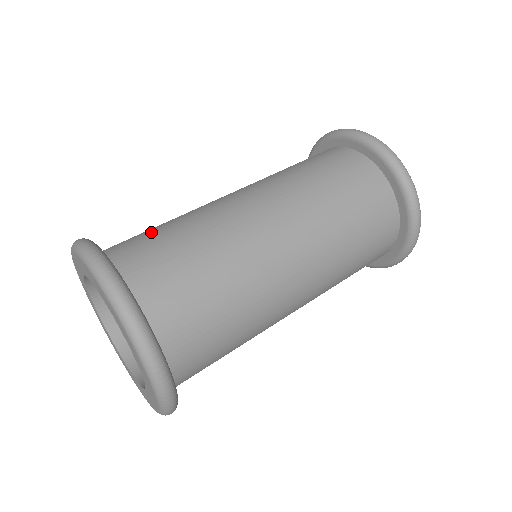
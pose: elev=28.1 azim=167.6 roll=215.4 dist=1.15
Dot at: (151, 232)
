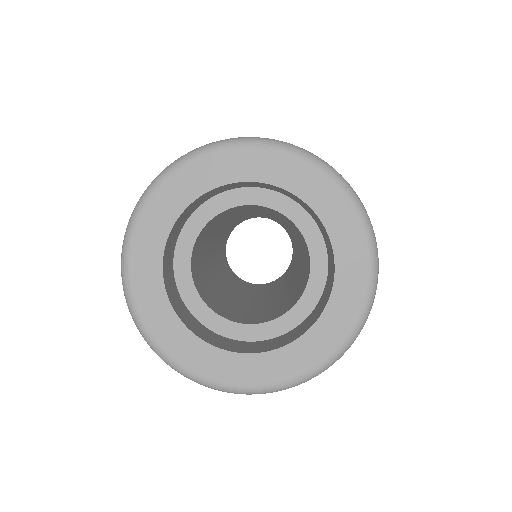
Dot at: occluded
